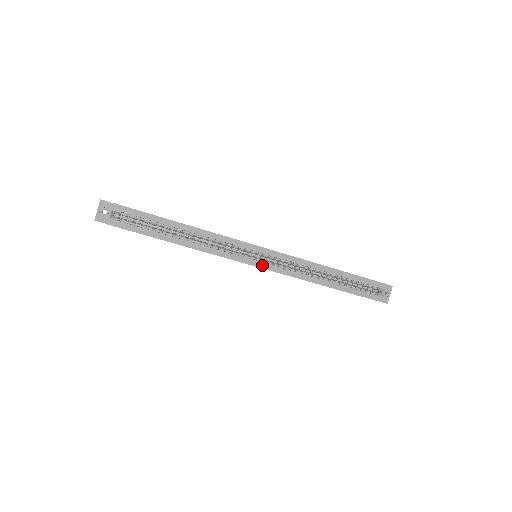
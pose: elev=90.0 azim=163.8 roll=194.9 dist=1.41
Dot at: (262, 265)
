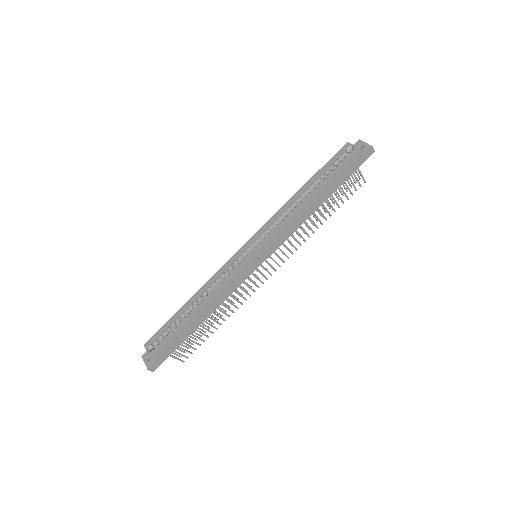
Dot at: (256, 250)
